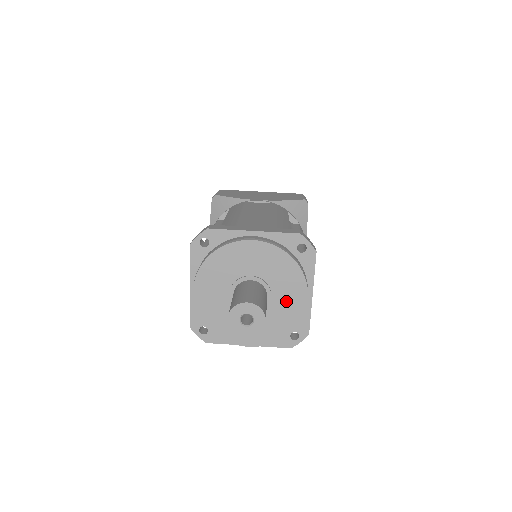
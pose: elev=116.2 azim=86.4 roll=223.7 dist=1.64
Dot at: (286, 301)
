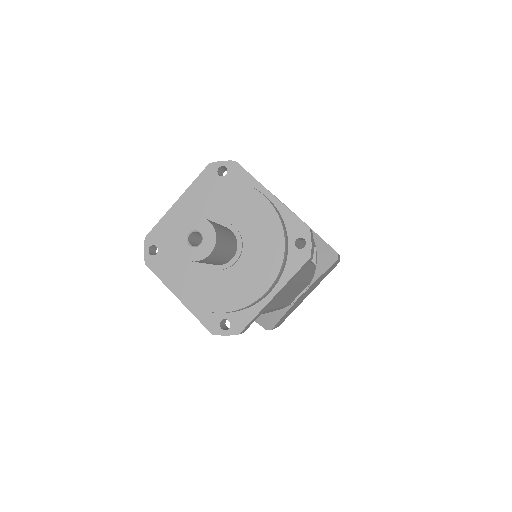
Dot at: (245, 277)
